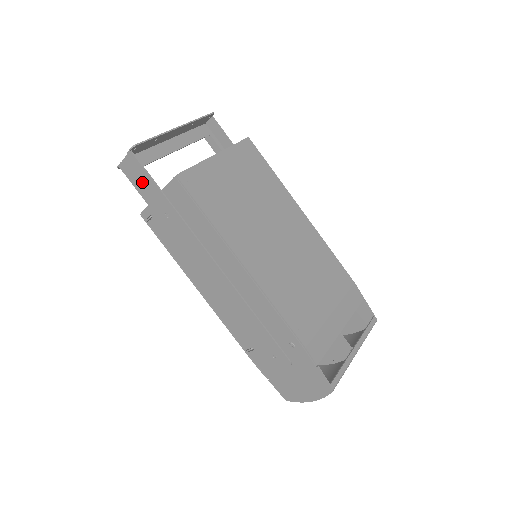
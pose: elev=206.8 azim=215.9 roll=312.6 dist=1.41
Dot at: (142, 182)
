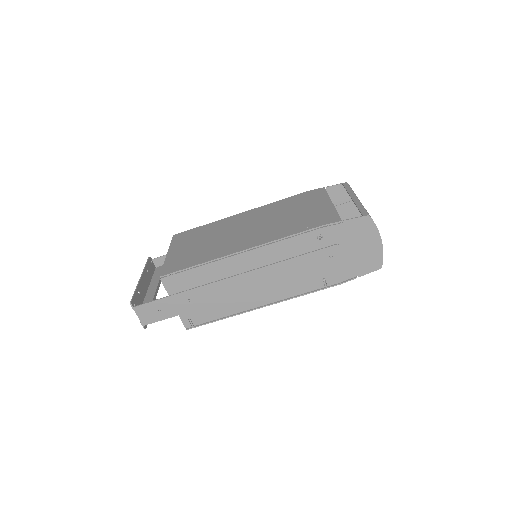
Dot at: (159, 311)
